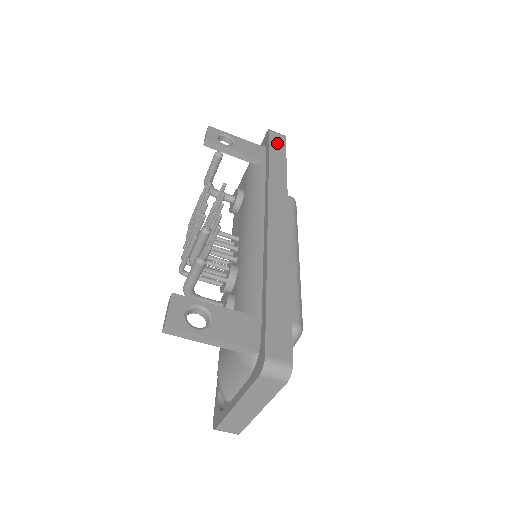
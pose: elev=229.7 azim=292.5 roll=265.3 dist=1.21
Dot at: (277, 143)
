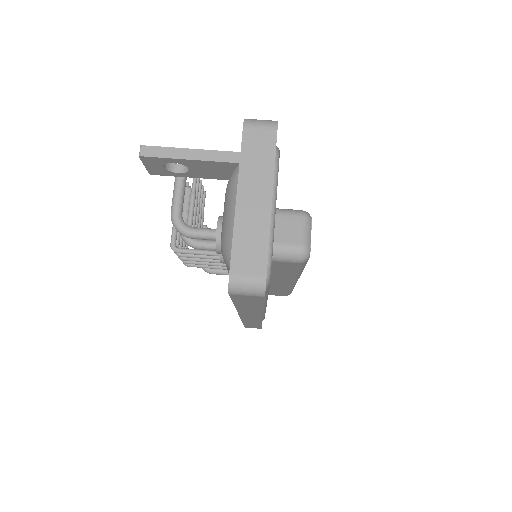
Dot at: occluded
